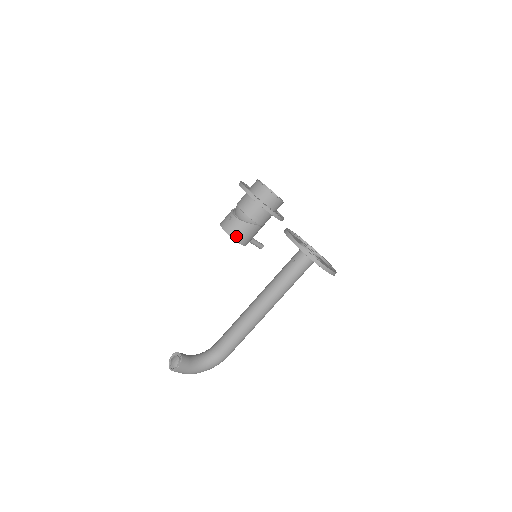
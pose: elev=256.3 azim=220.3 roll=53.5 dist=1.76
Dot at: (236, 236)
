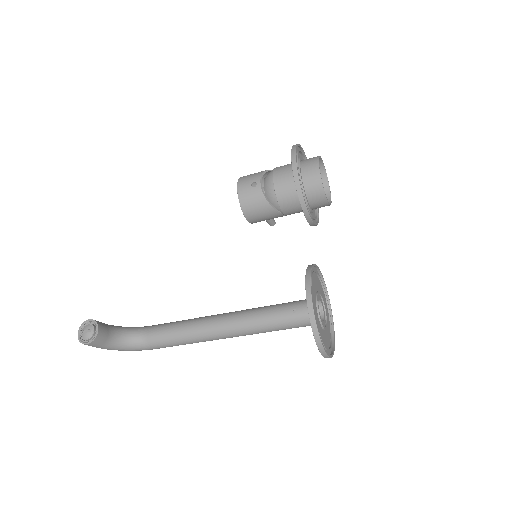
Dot at: (248, 211)
